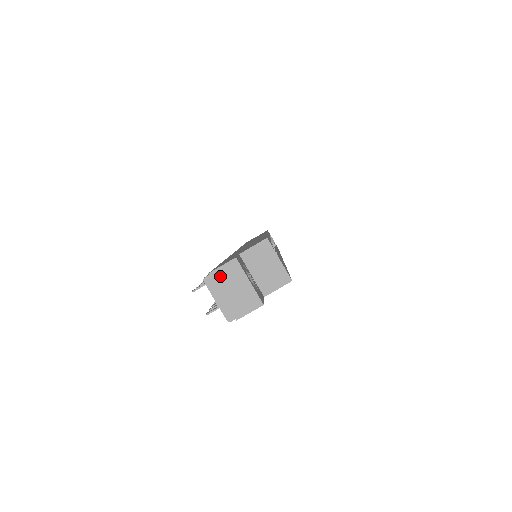
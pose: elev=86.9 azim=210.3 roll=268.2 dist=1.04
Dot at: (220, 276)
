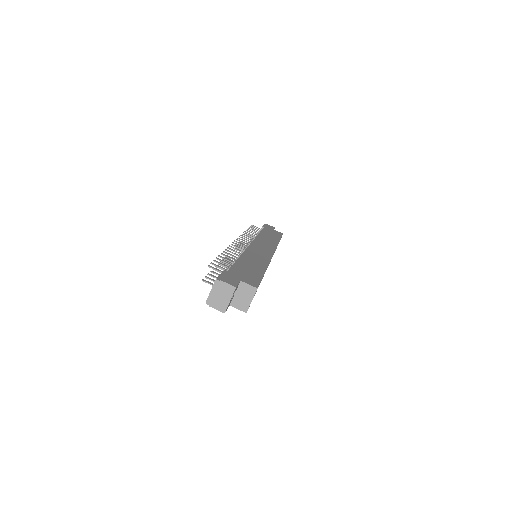
Dot at: (223, 286)
